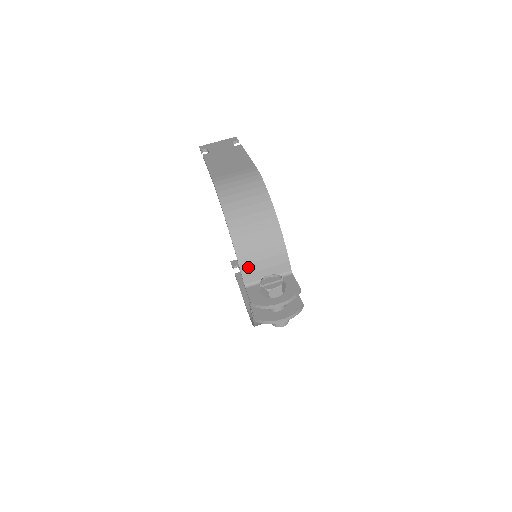
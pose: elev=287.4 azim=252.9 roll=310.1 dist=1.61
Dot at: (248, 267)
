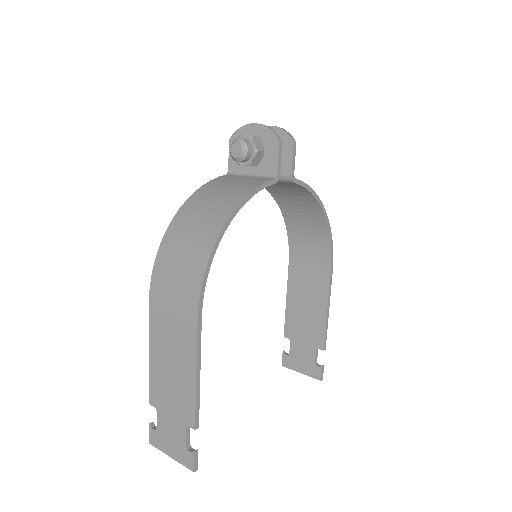
Dot at: occluded
